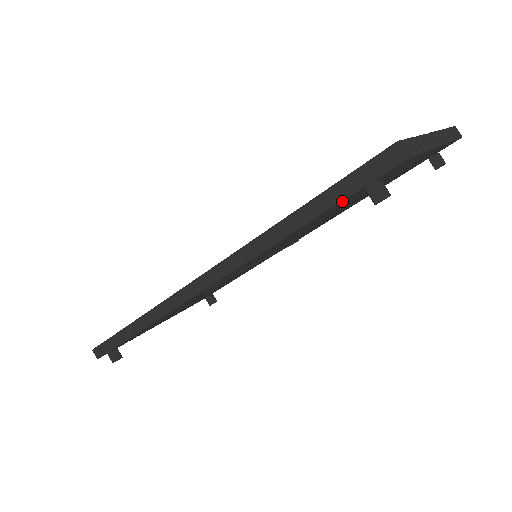
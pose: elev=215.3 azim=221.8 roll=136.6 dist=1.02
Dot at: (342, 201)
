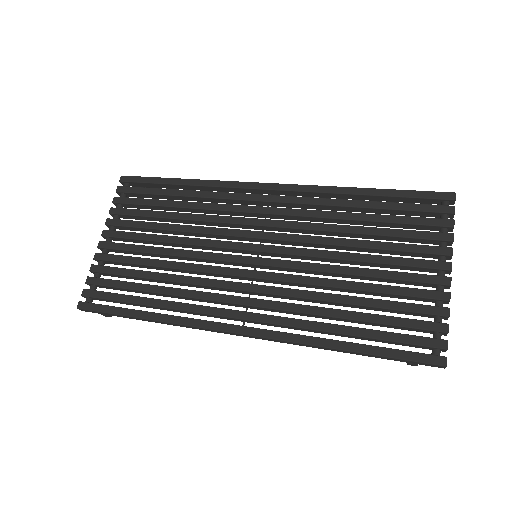
Dot at: (390, 359)
